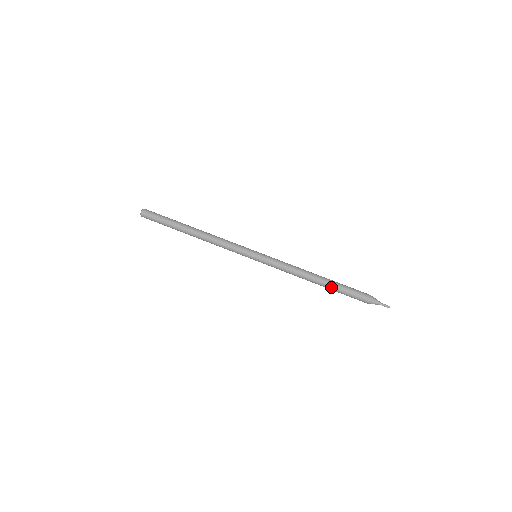
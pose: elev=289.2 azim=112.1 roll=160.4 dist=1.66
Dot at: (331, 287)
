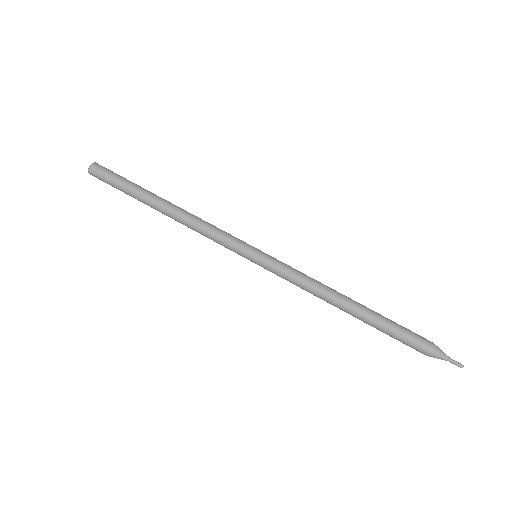
Dot at: (369, 322)
